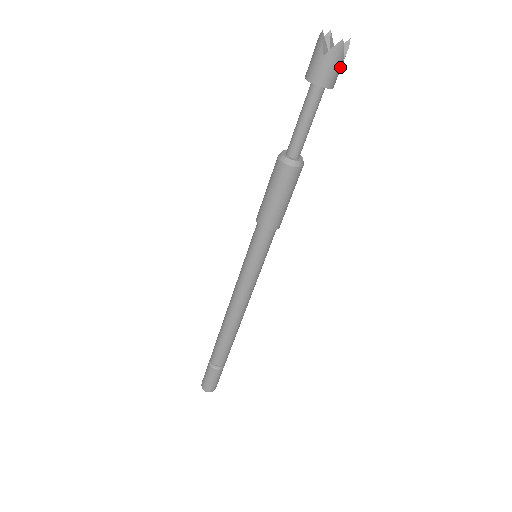
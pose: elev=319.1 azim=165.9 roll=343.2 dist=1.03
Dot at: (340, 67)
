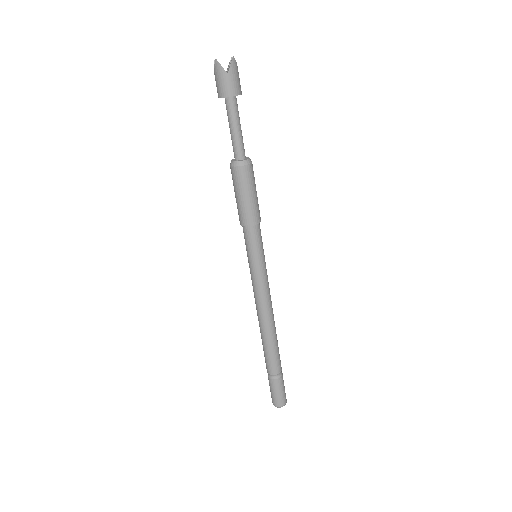
Dot at: (228, 79)
